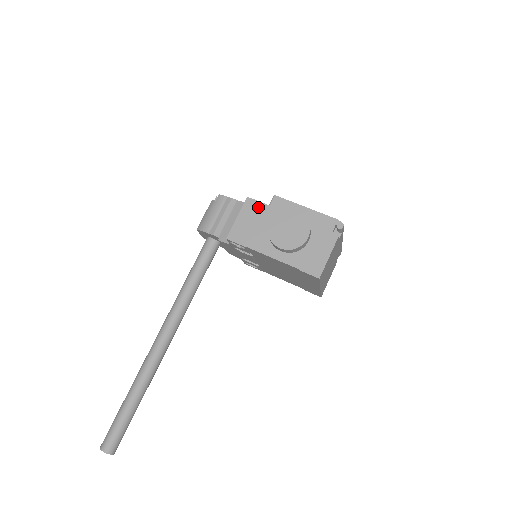
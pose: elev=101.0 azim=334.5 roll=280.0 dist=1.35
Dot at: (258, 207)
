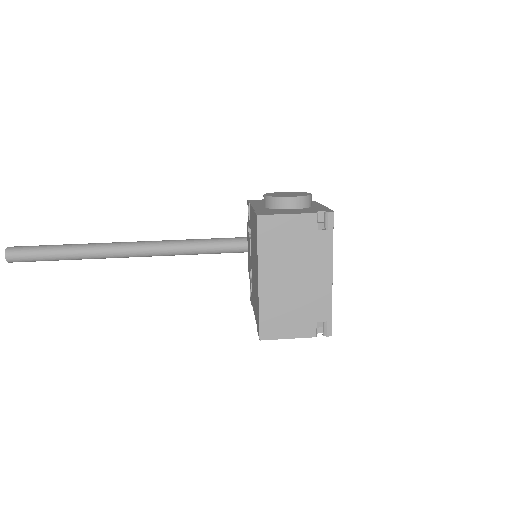
Dot at: occluded
